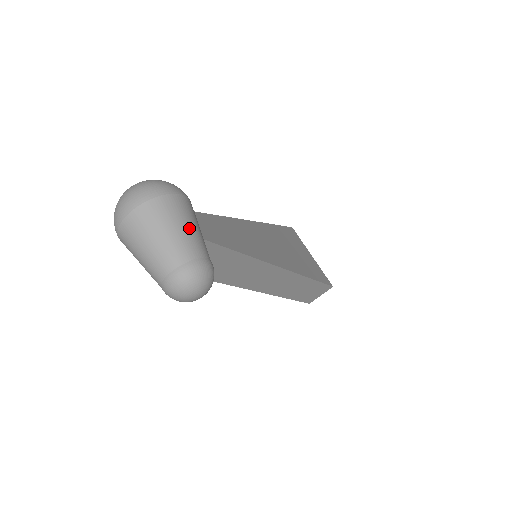
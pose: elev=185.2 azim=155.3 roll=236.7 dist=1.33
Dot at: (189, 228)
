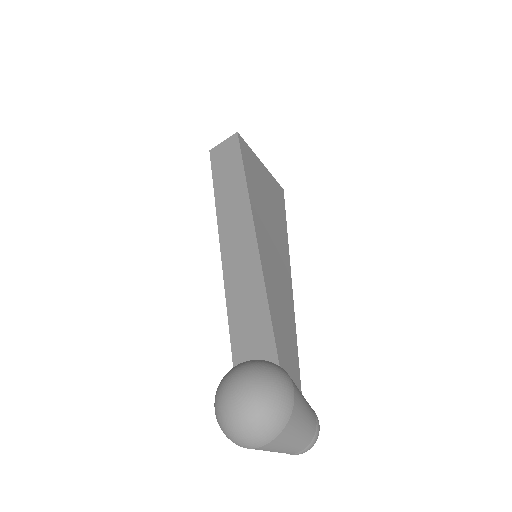
Dot at: (307, 416)
